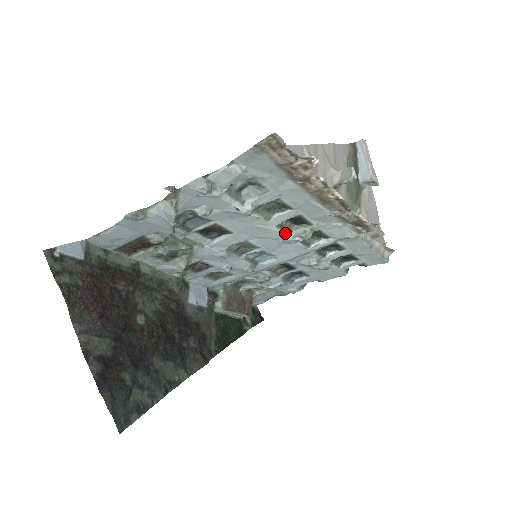
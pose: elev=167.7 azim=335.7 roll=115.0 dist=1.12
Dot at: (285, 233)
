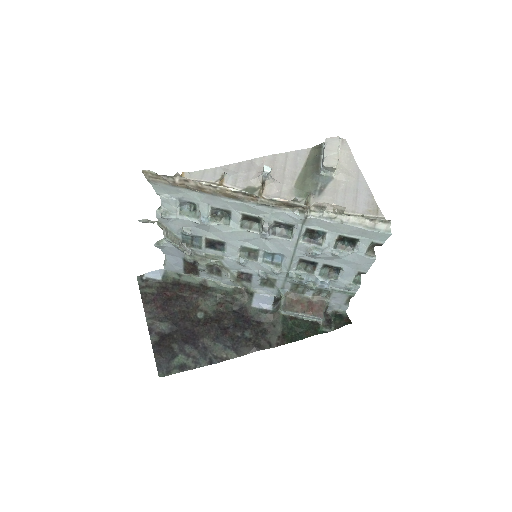
Dot at: (253, 231)
